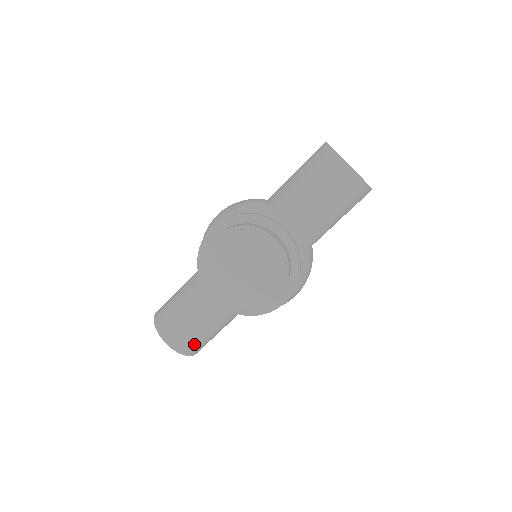
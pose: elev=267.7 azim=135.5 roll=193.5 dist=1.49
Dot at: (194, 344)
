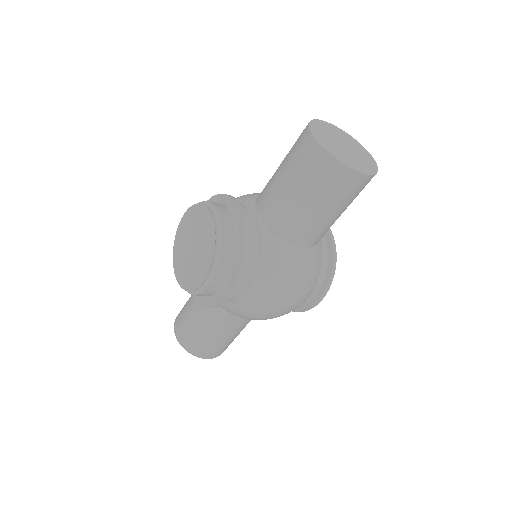
Dot at: (193, 340)
